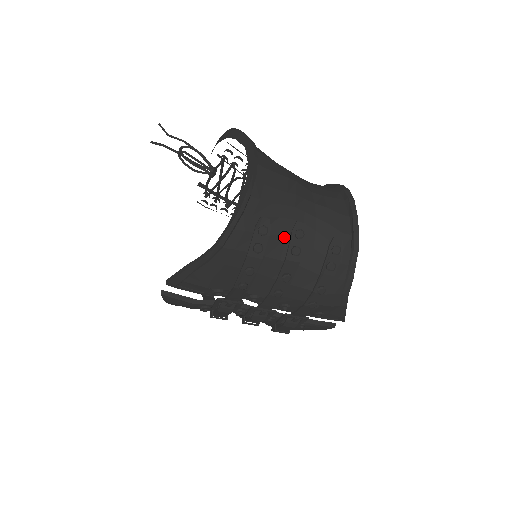
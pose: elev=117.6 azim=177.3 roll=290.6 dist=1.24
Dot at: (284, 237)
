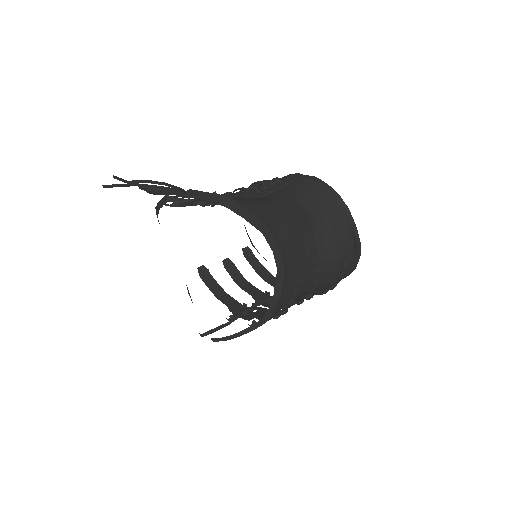
Dot at: (308, 280)
